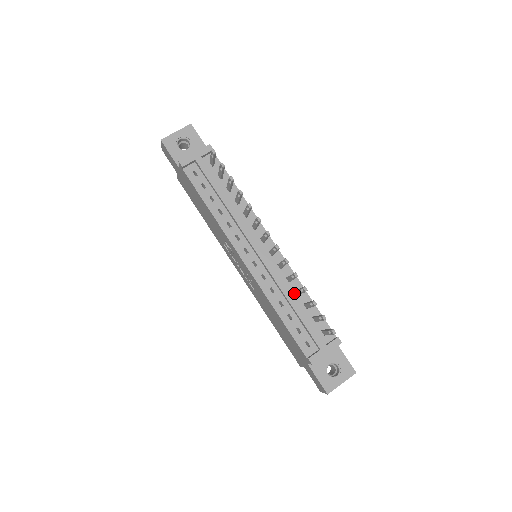
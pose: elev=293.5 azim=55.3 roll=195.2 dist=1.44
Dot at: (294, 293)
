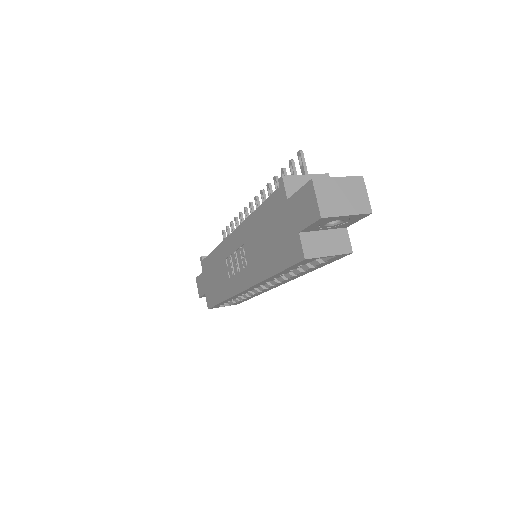
Dot at: occluded
